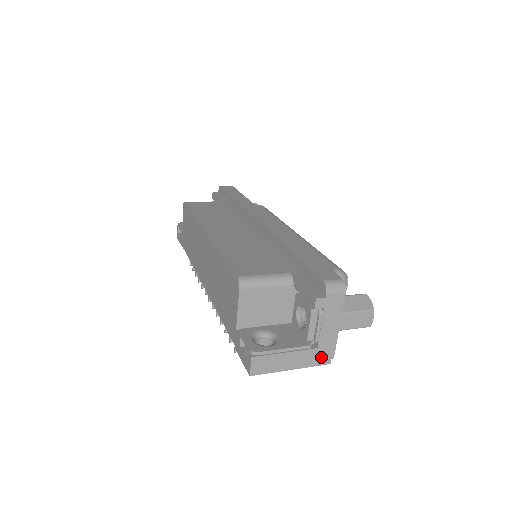
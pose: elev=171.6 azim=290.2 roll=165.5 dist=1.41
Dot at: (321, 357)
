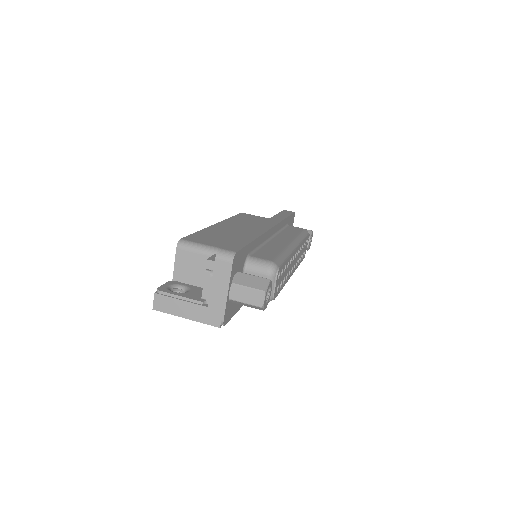
Dot at: (212, 317)
